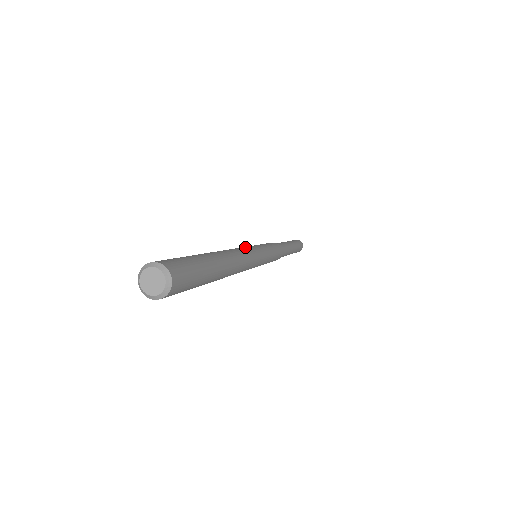
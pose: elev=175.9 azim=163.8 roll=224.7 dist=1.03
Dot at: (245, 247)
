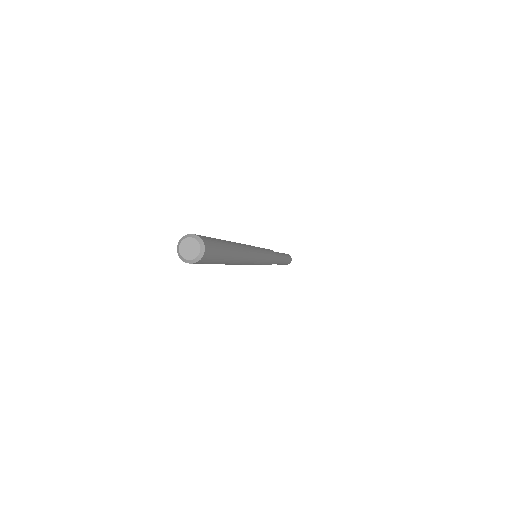
Dot at: occluded
